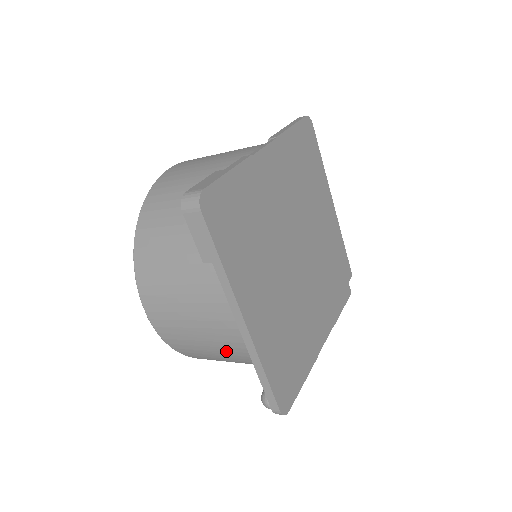
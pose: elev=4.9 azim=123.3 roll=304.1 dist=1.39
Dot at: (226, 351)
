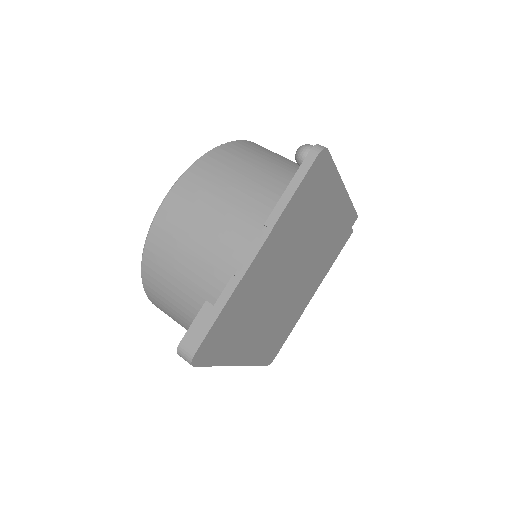
Dot at: occluded
